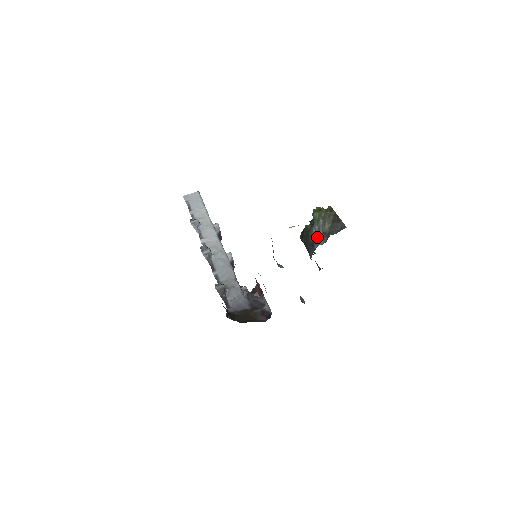
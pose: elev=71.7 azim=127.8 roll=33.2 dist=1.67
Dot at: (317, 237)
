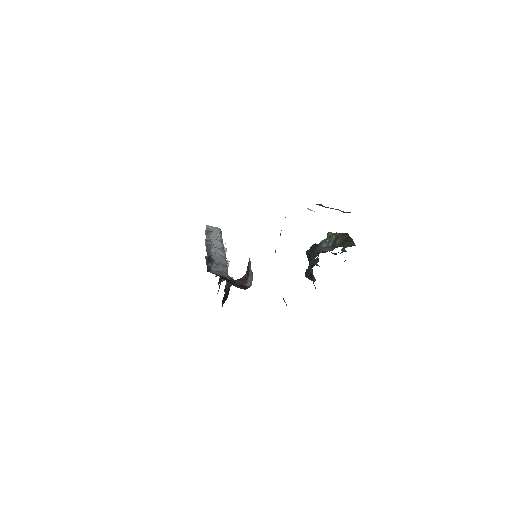
Dot at: (325, 247)
